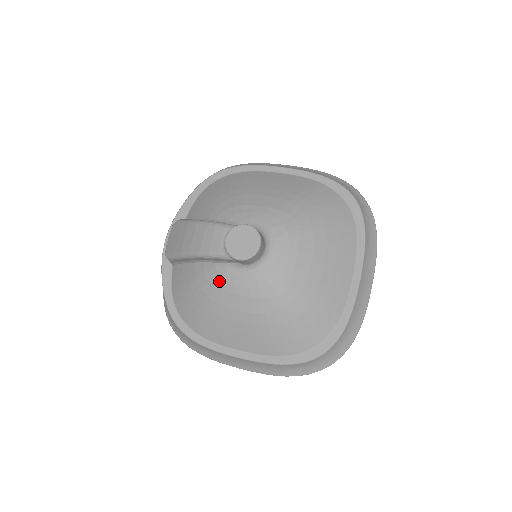
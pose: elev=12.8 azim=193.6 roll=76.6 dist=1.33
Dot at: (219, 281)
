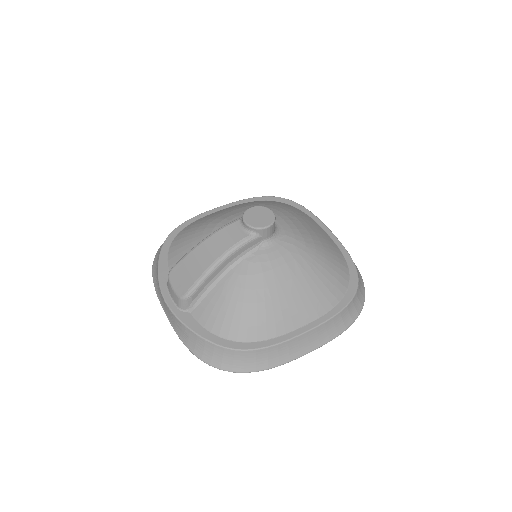
Dot at: (255, 267)
